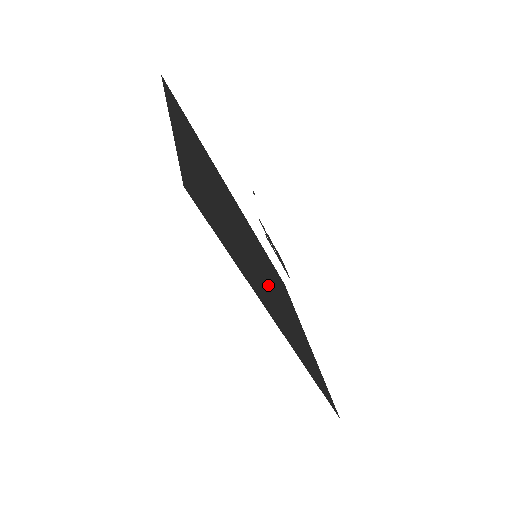
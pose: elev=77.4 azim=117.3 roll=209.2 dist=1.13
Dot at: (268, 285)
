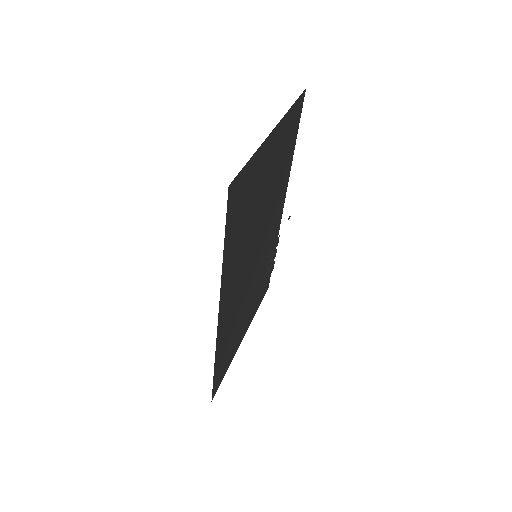
Dot at: (245, 281)
